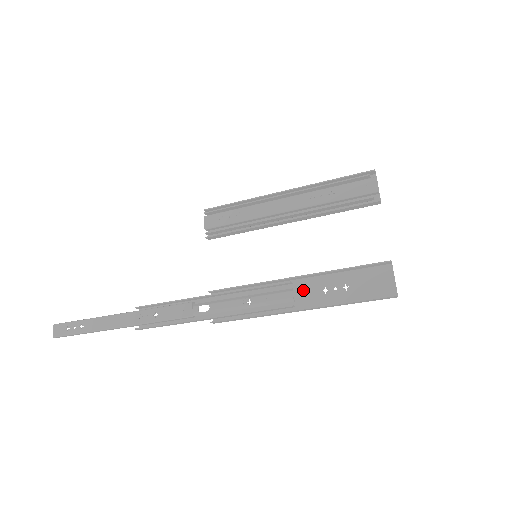
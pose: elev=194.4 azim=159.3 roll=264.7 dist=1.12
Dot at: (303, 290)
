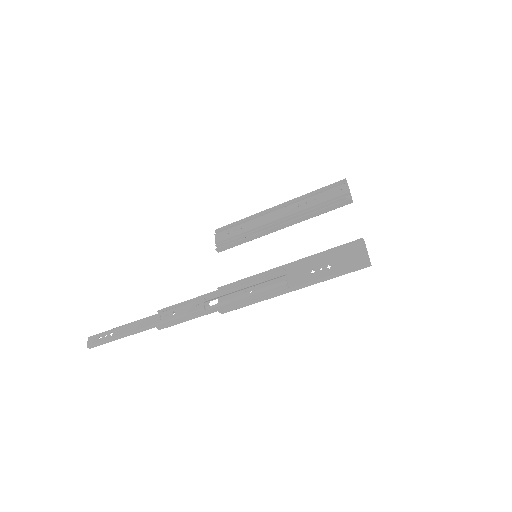
Dot at: (295, 275)
